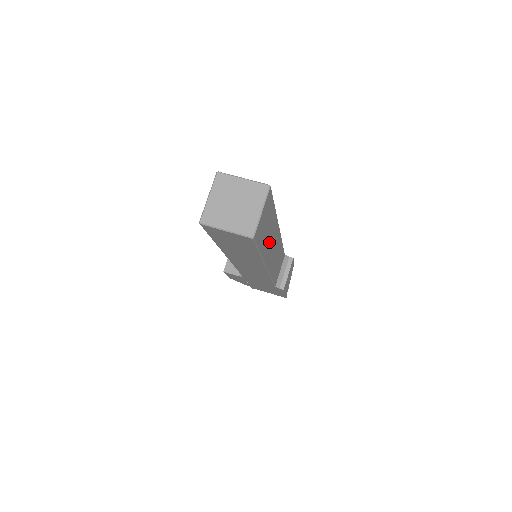
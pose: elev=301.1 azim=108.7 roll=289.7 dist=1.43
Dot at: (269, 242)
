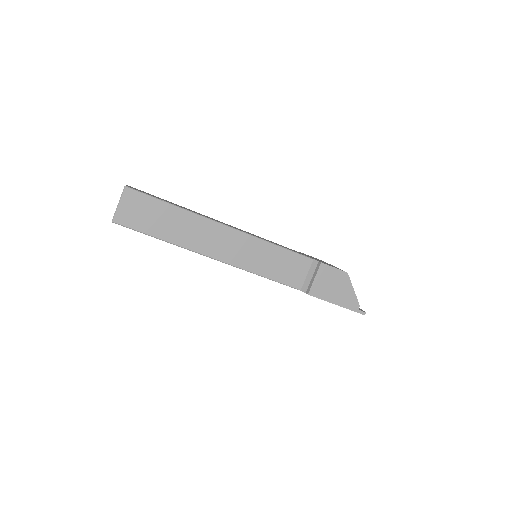
Dot at: (186, 232)
